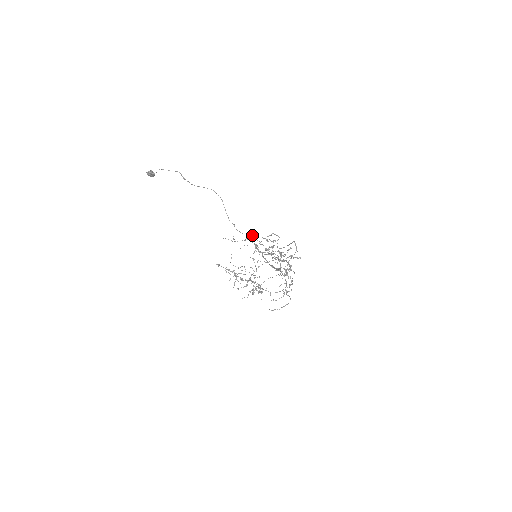
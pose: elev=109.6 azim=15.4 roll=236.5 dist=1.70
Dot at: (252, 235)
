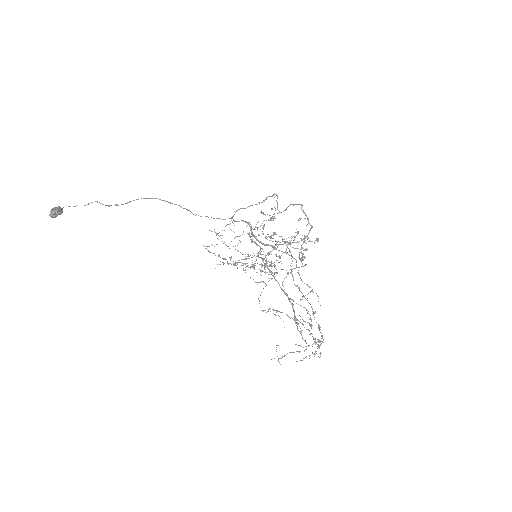
Dot at: (239, 209)
